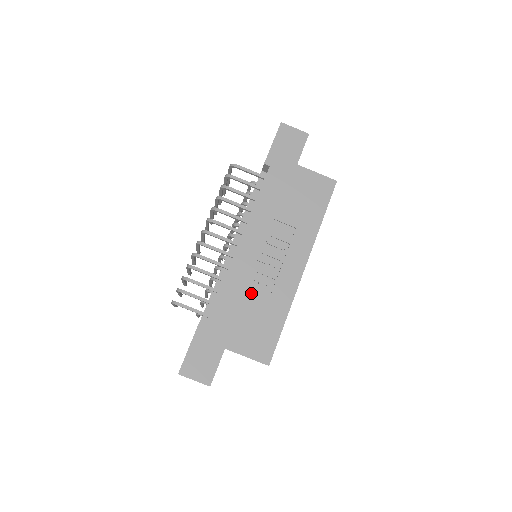
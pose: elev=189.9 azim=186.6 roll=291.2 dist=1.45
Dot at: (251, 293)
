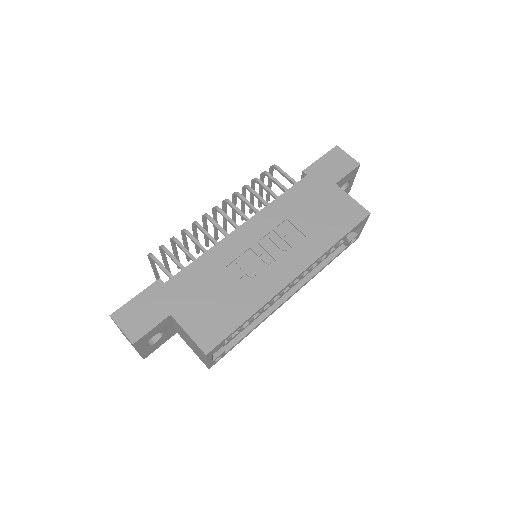
Dot at: (228, 275)
